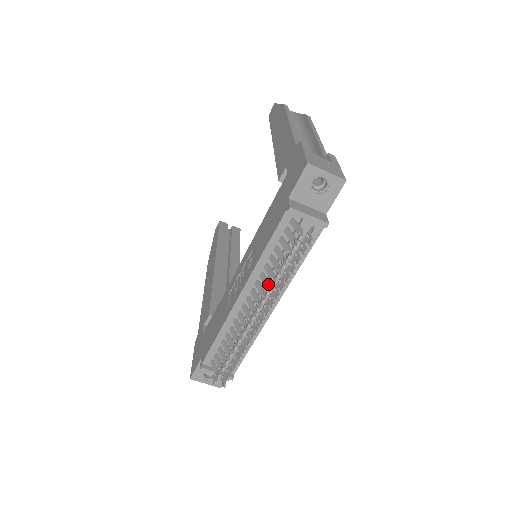
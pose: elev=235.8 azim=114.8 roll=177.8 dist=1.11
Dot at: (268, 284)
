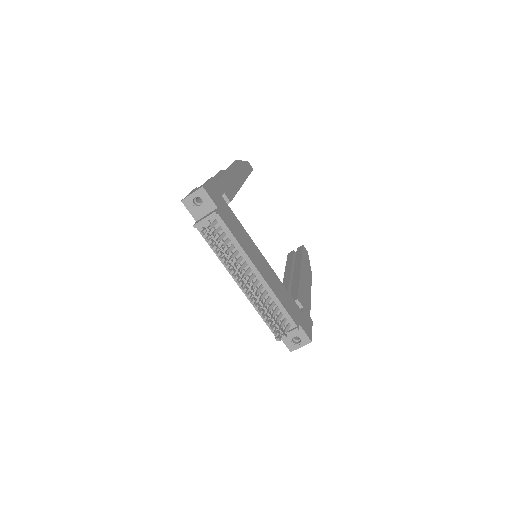
Dot at: (229, 266)
